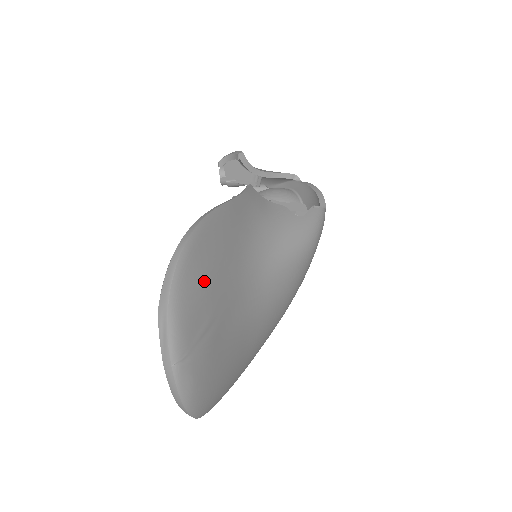
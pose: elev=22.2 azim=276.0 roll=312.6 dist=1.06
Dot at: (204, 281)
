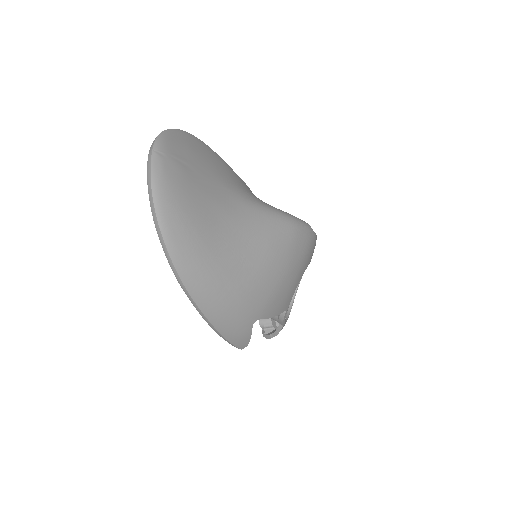
Dot at: (190, 148)
